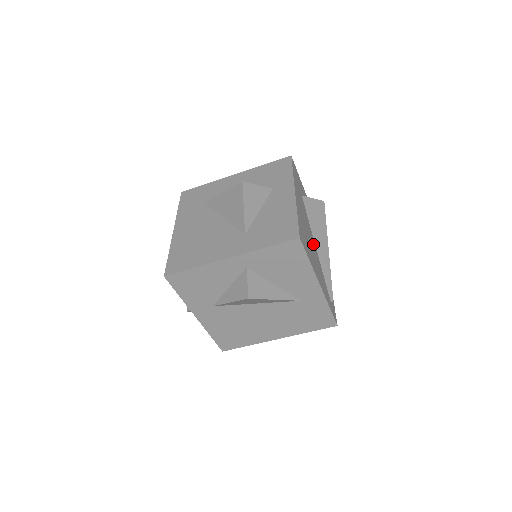
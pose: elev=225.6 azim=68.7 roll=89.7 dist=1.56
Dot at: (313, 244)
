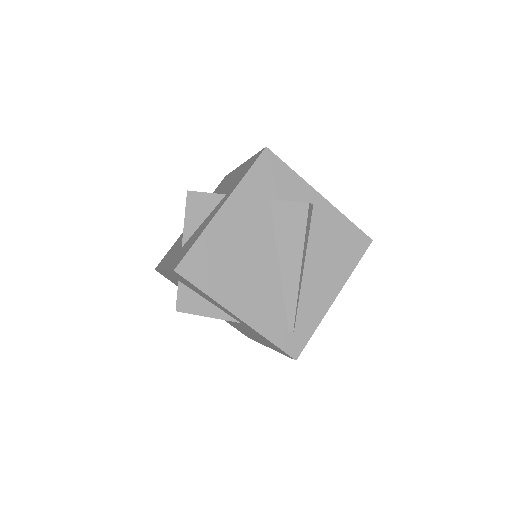
Dot at: (264, 262)
